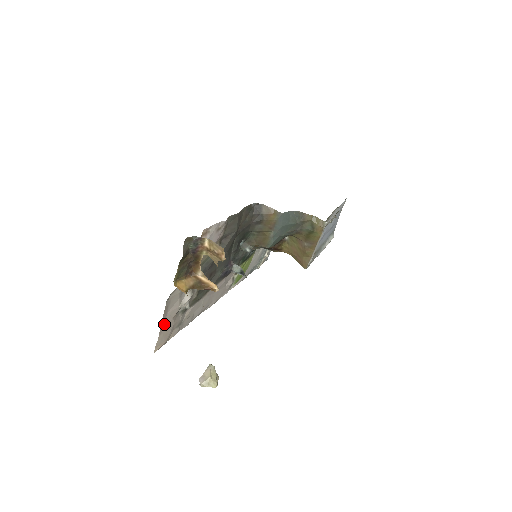
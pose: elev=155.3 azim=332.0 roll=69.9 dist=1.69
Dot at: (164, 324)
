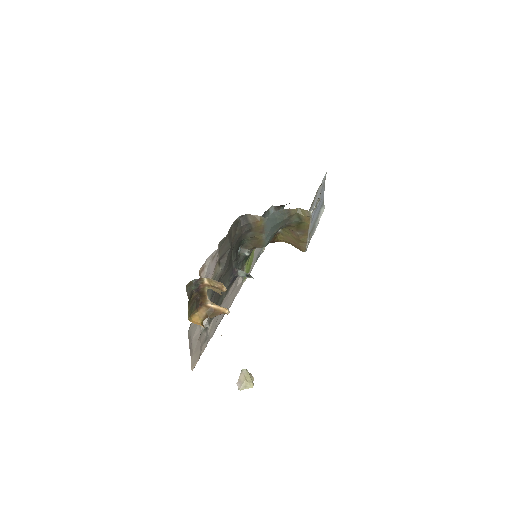
Dot at: (192, 349)
